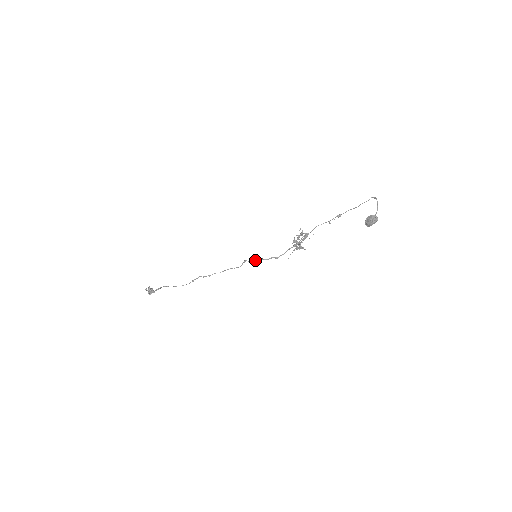
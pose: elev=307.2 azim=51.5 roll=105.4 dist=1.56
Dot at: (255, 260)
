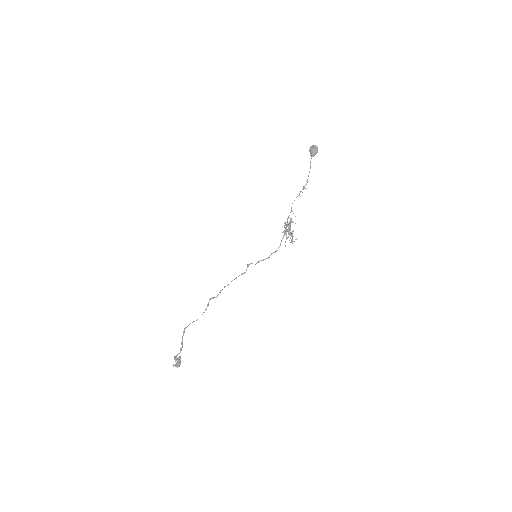
Dot at: (257, 262)
